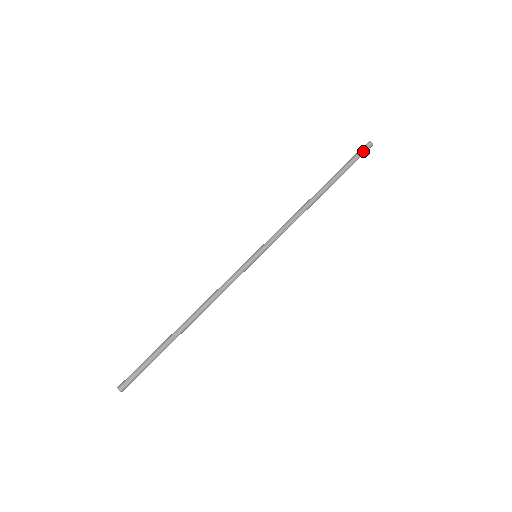
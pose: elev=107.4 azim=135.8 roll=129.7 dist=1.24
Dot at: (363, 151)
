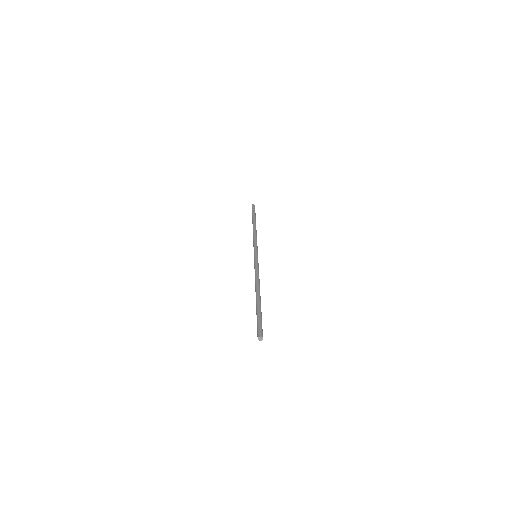
Dot at: (254, 208)
